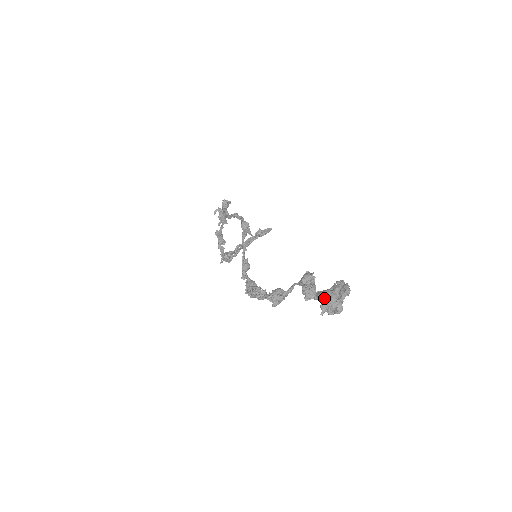
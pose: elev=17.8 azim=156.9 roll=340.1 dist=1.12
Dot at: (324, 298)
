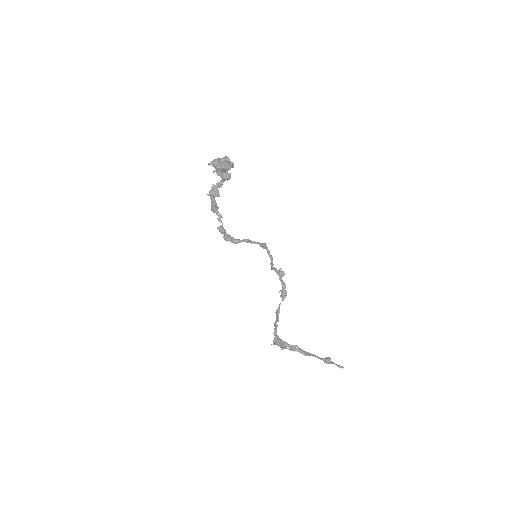
Dot at: occluded
